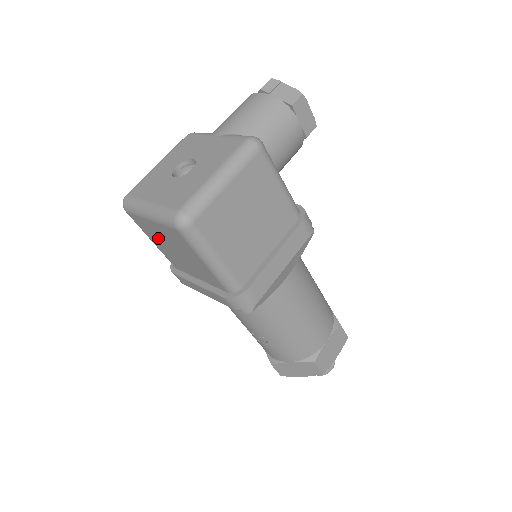
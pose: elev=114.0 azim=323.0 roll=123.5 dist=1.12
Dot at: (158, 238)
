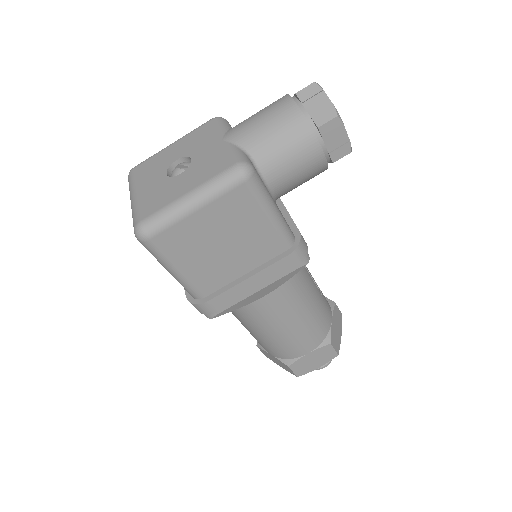
Dot at: occluded
